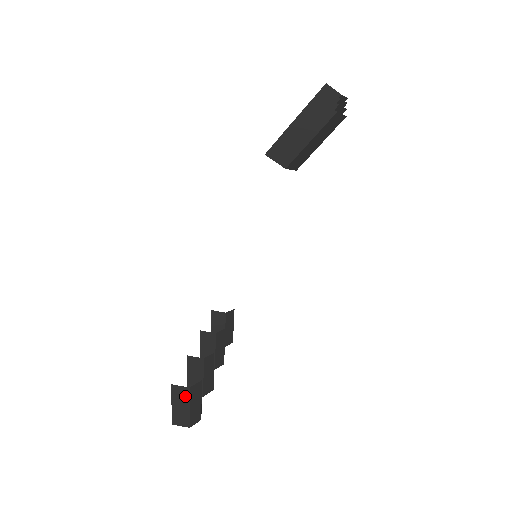
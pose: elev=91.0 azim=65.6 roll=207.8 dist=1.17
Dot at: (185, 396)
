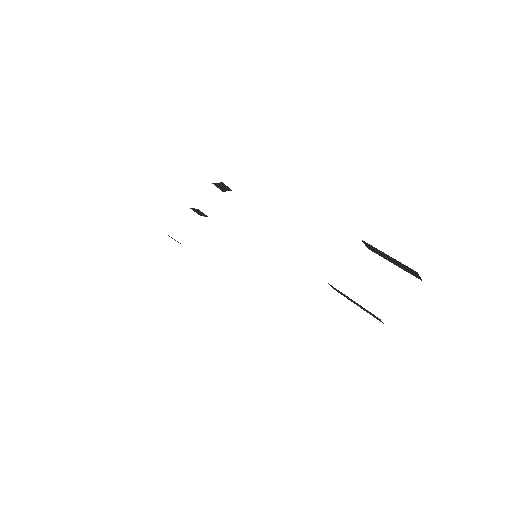
Dot at: occluded
